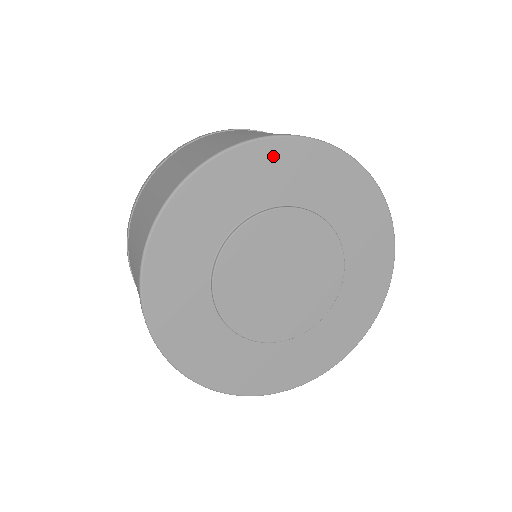
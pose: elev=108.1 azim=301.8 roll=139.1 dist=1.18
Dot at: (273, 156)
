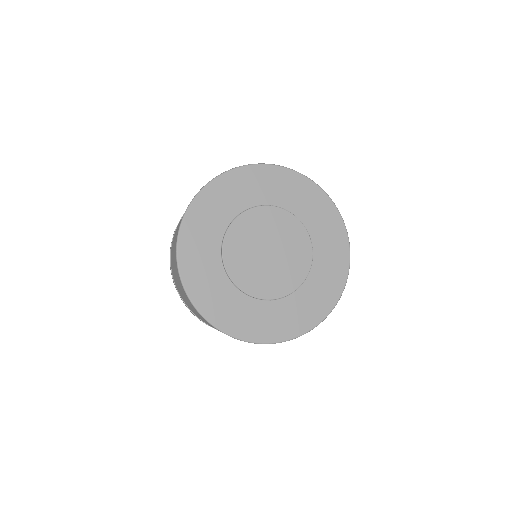
Dot at: (228, 184)
